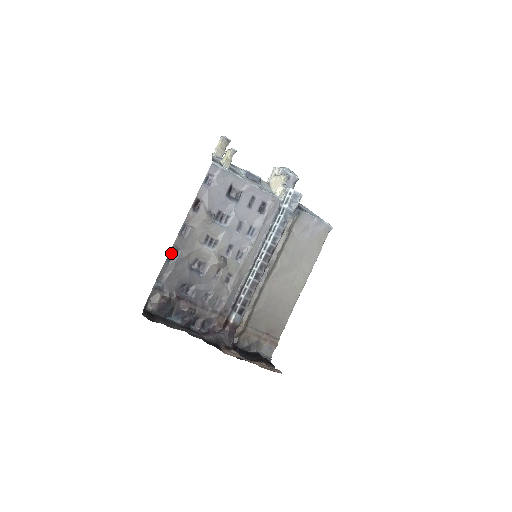
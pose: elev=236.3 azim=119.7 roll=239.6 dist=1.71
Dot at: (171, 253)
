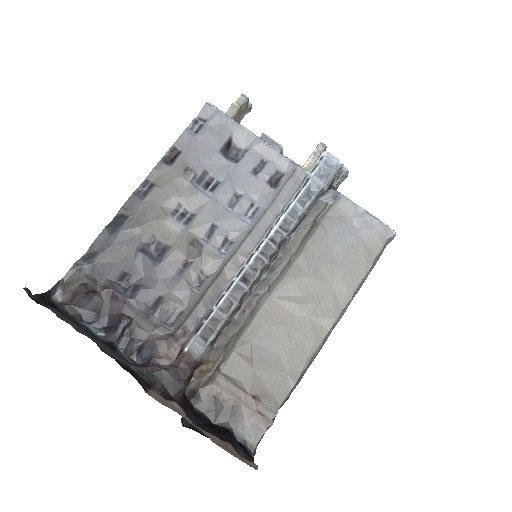
Dot at: (116, 219)
